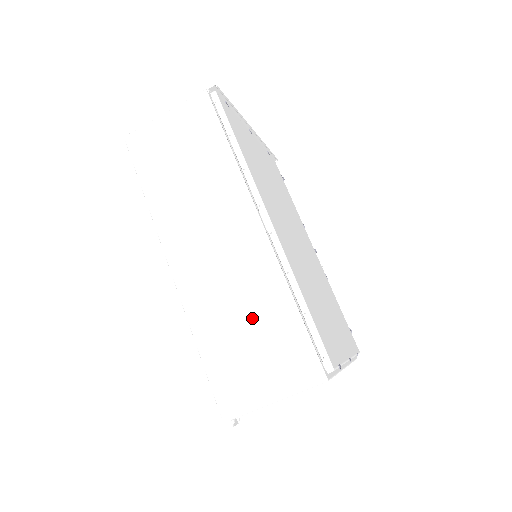
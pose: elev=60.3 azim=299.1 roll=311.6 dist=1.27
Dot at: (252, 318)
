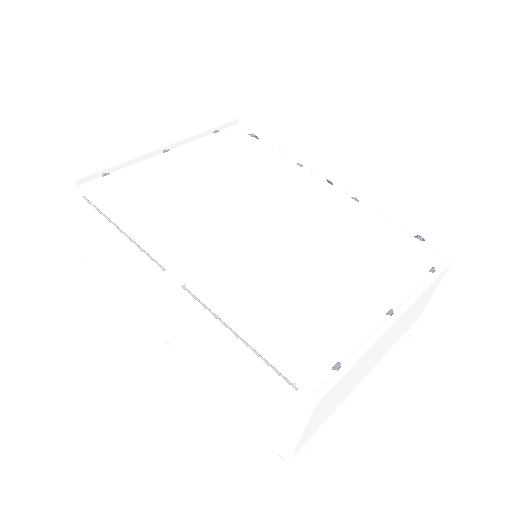
Dot at: (232, 368)
